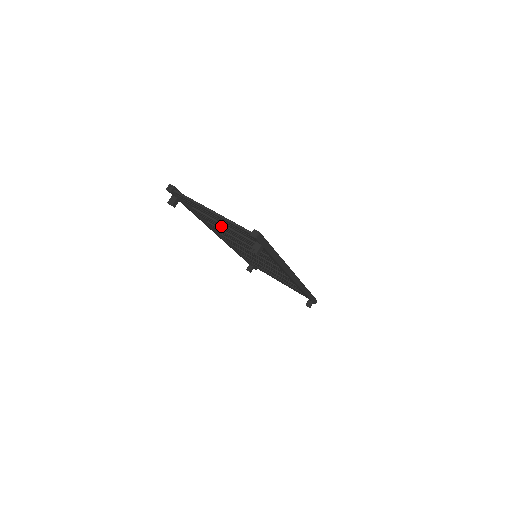
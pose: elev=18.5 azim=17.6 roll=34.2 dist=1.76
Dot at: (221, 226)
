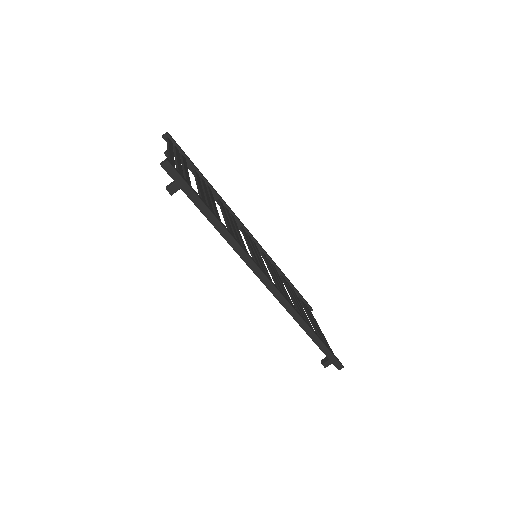
Dot at: occluded
